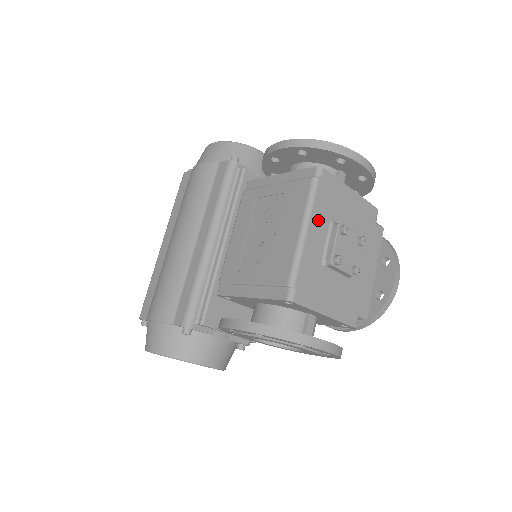
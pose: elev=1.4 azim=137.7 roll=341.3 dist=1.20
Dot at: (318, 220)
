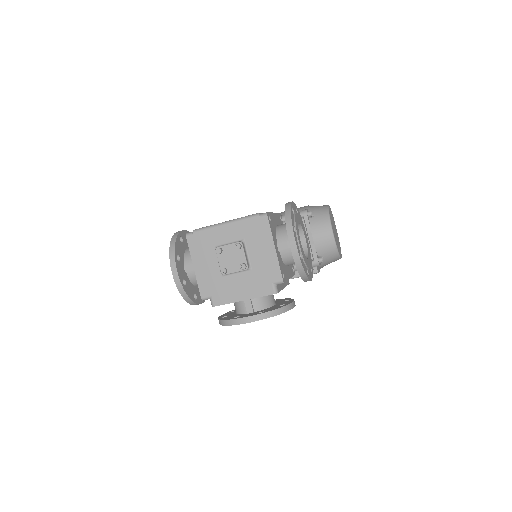
Dot at: (237, 229)
